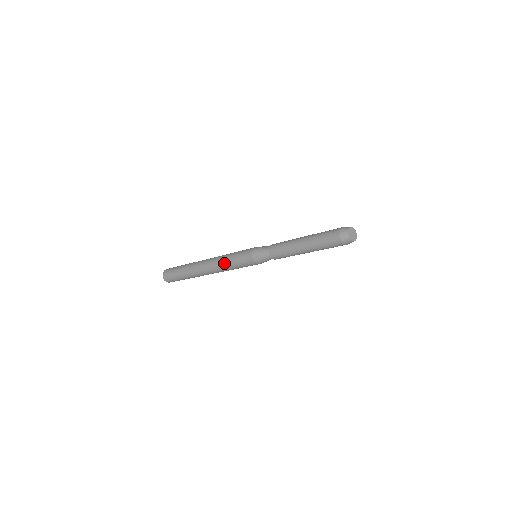
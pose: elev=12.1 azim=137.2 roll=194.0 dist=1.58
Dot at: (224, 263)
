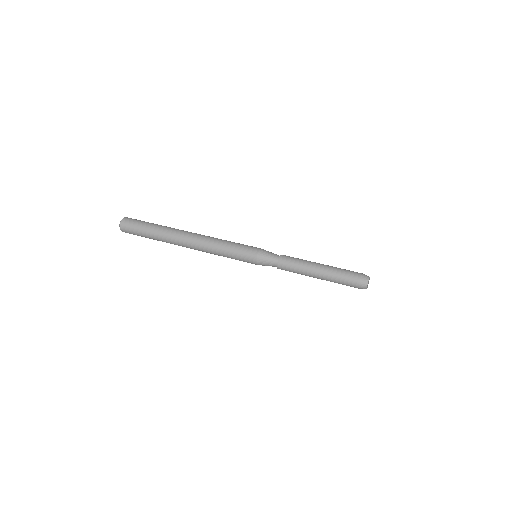
Dot at: (217, 248)
